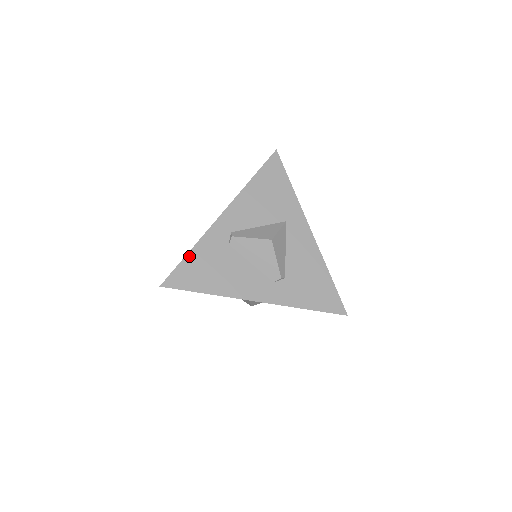
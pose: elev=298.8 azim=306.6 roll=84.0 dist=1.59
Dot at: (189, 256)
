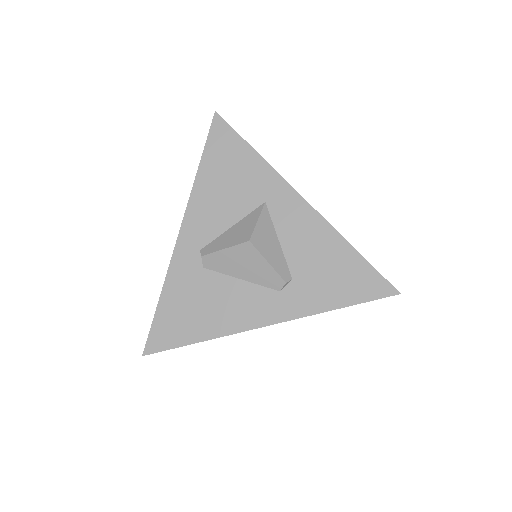
Dot at: (161, 304)
